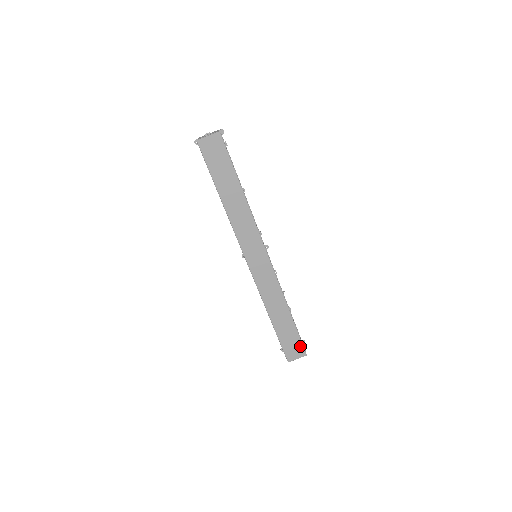
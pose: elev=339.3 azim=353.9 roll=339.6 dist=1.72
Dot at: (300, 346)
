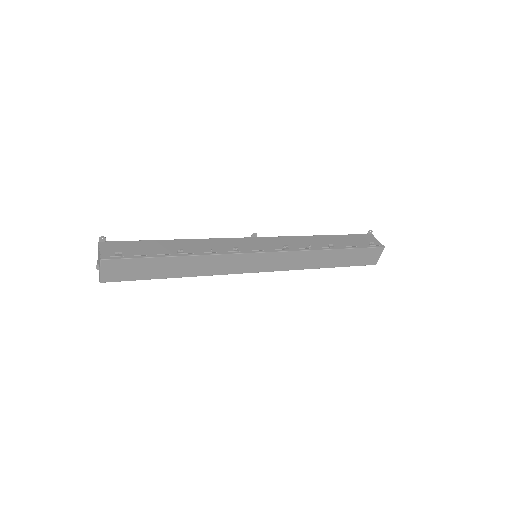
Dot at: (371, 250)
